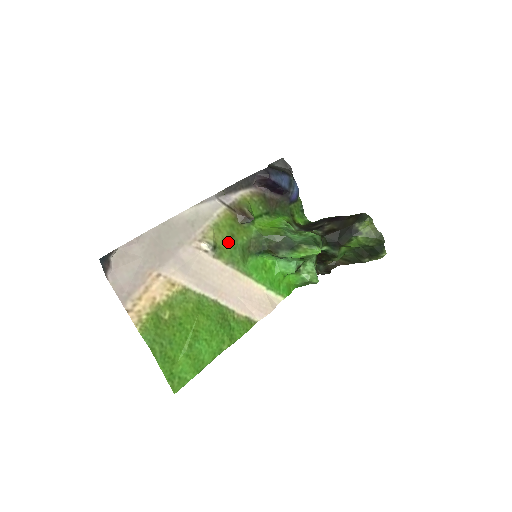
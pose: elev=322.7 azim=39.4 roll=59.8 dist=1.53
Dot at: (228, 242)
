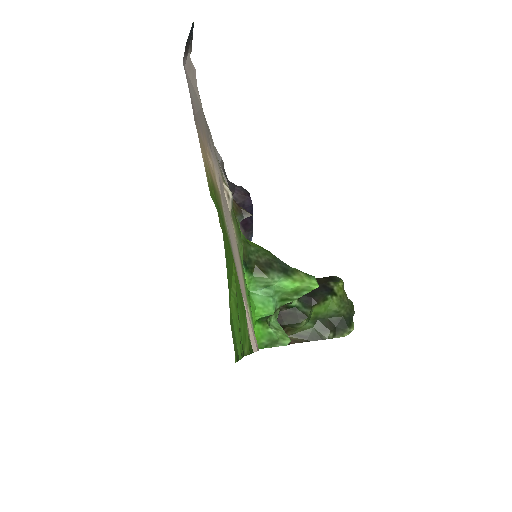
Dot at: (234, 216)
